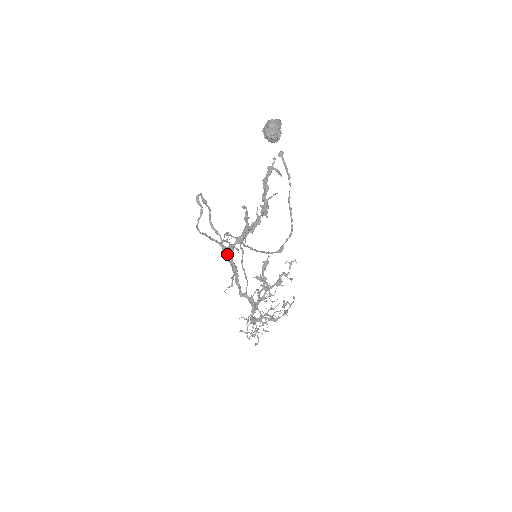
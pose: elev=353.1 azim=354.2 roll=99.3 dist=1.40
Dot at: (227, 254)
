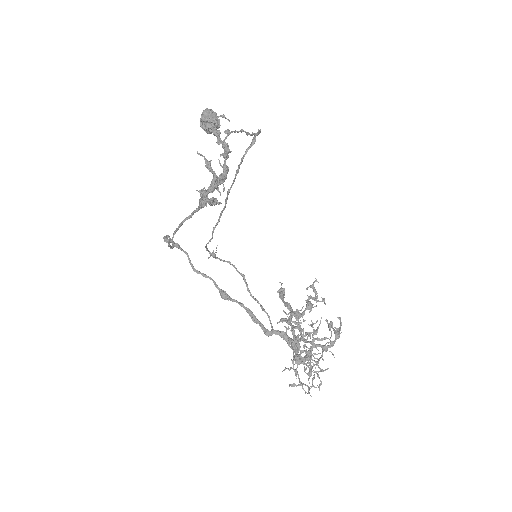
Dot at: (201, 204)
